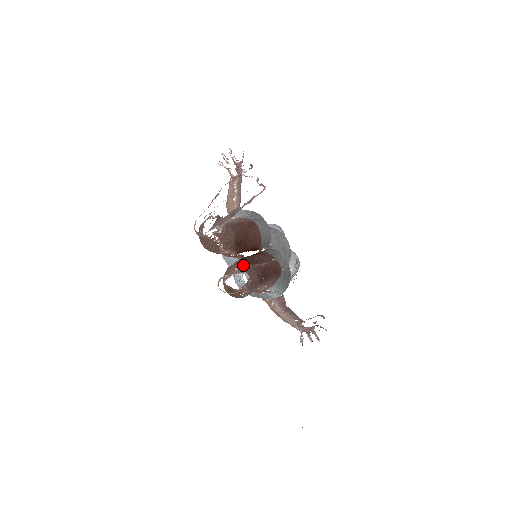
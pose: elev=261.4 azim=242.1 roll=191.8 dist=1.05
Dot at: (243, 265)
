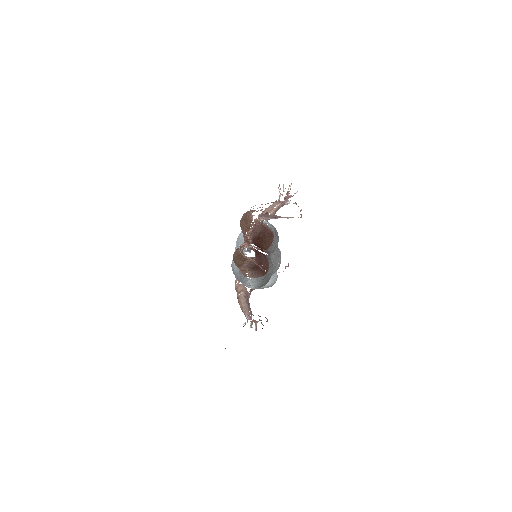
Dot at: (254, 249)
